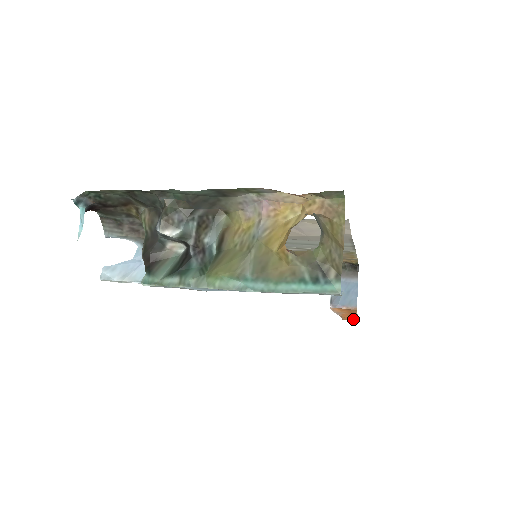
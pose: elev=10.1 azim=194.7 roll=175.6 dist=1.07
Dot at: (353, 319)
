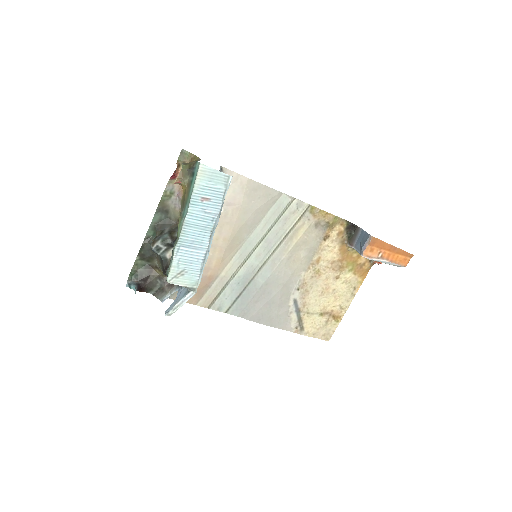
Dot at: (405, 256)
